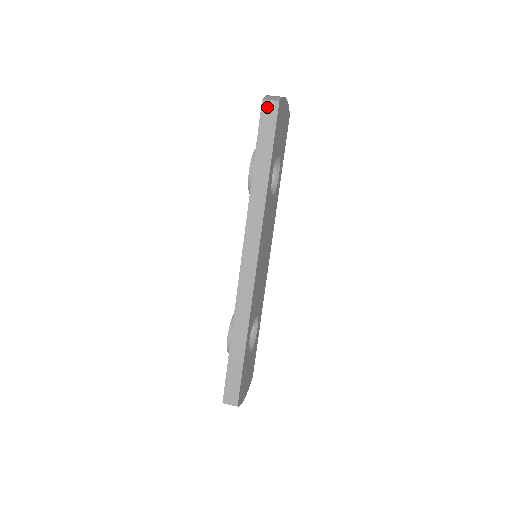
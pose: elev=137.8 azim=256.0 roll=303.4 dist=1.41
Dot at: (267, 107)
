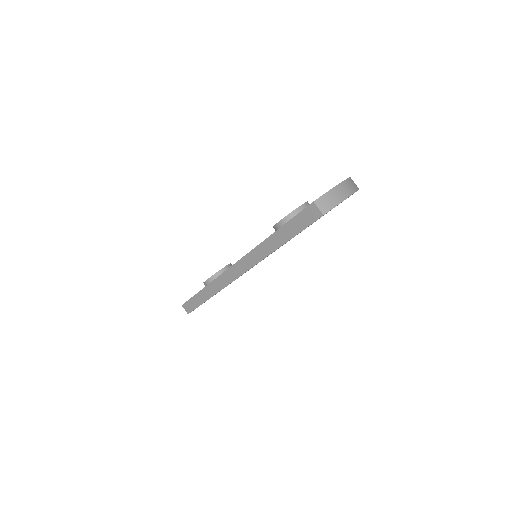
Dot at: (313, 209)
